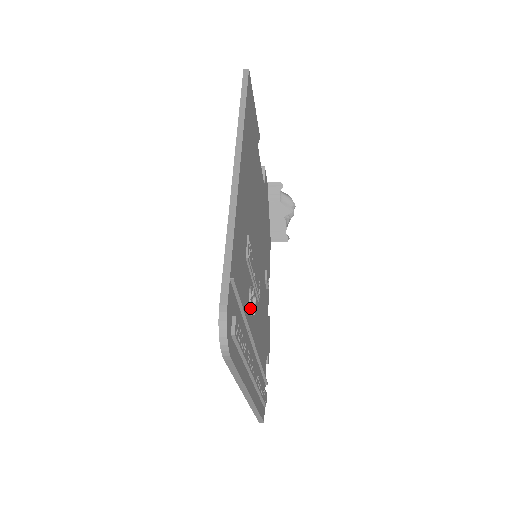
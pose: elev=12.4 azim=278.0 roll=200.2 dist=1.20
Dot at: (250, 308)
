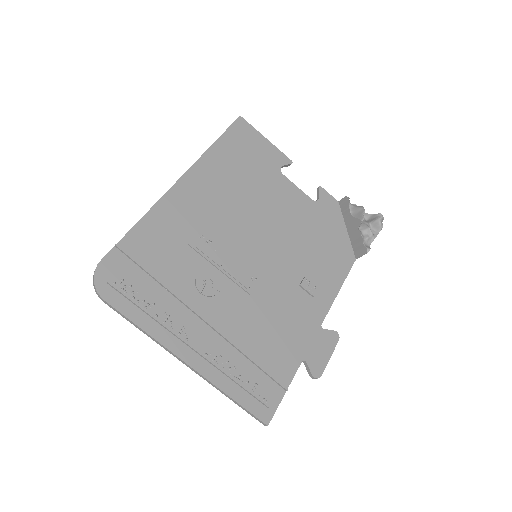
Dot at: (196, 287)
